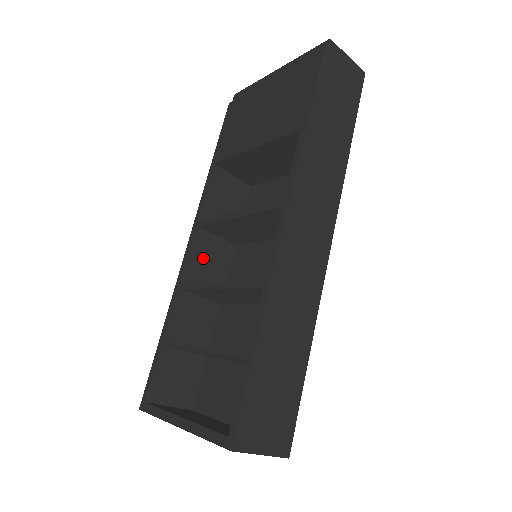
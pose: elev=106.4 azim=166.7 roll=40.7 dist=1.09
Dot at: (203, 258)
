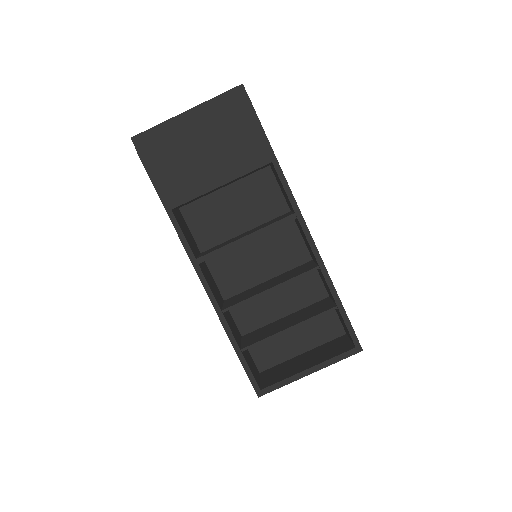
Dot at: (210, 282)
